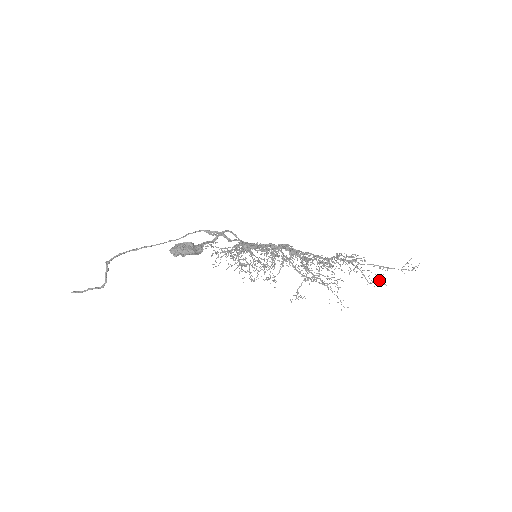
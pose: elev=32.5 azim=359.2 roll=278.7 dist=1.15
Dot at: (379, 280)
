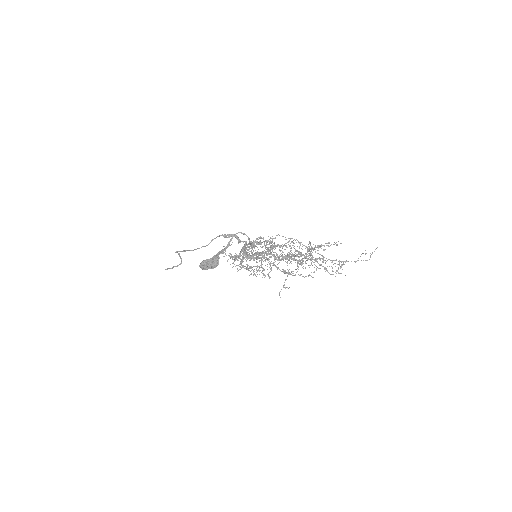
Dot at: occluded
